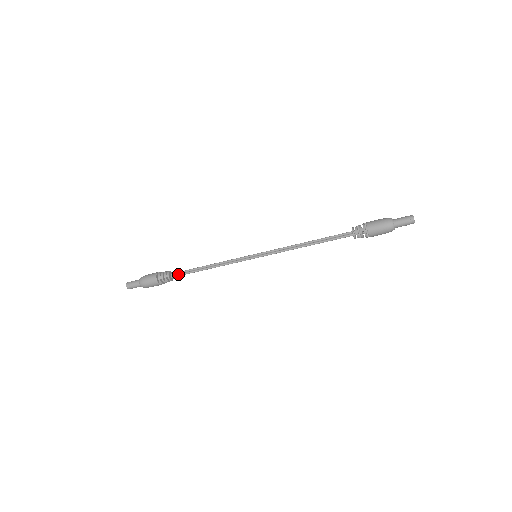
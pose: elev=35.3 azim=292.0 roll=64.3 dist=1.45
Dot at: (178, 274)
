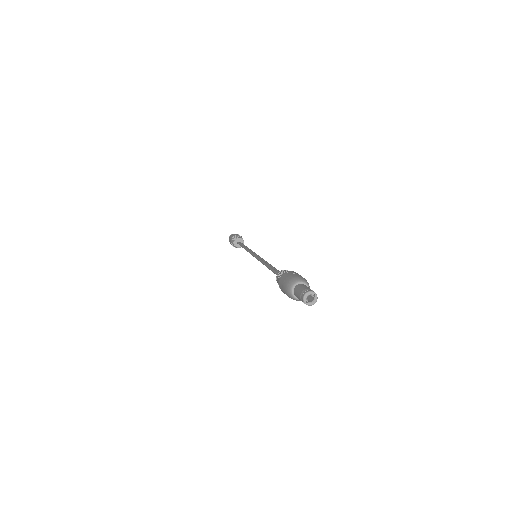
Dot at: occluded
